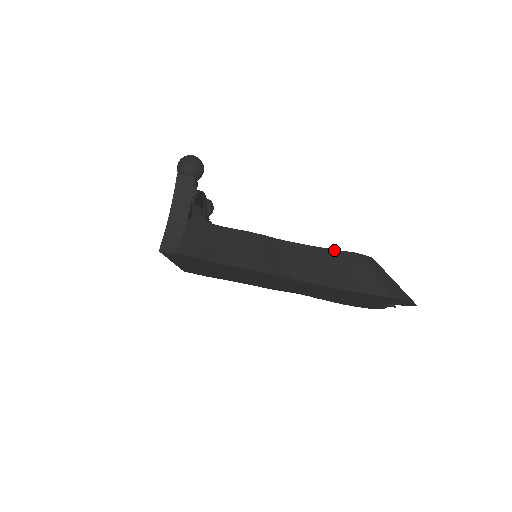
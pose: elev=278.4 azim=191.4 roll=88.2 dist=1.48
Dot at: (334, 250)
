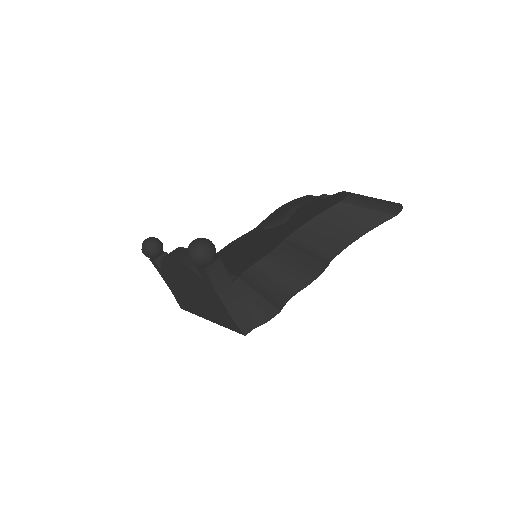
Dot at: (326, 211)
